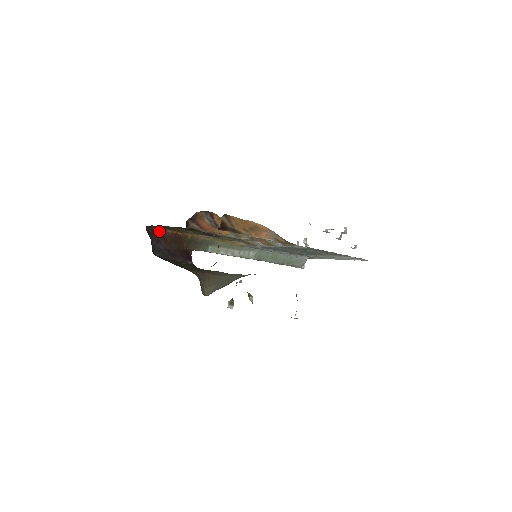
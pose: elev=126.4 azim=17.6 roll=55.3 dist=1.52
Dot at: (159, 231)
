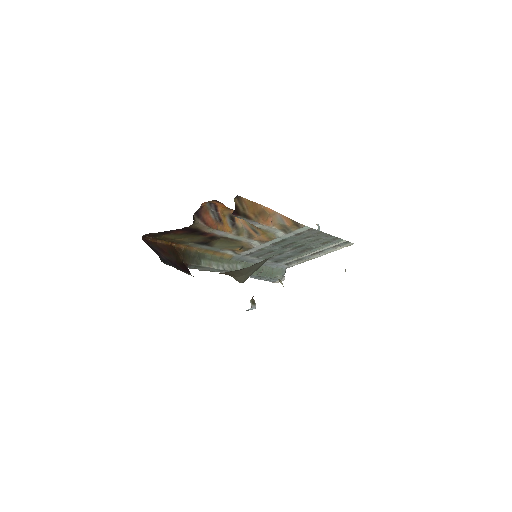
Dot at: (154, 243)
